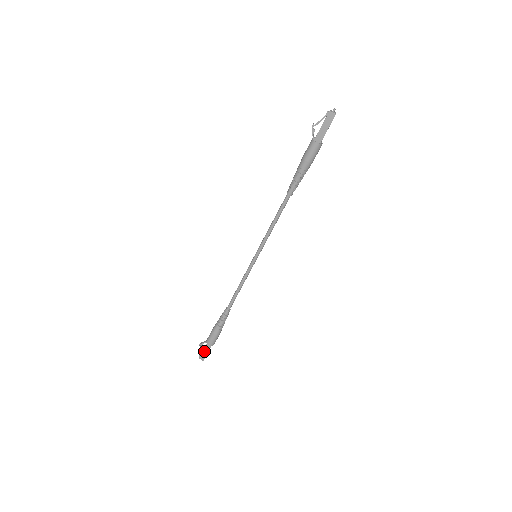
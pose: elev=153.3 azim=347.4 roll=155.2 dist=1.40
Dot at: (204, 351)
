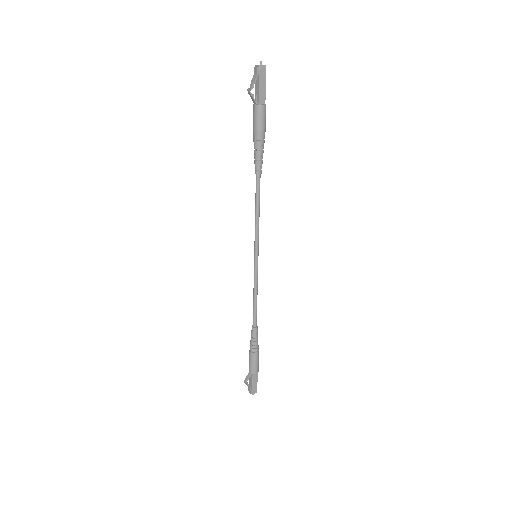
Dot at: (253, 384)
